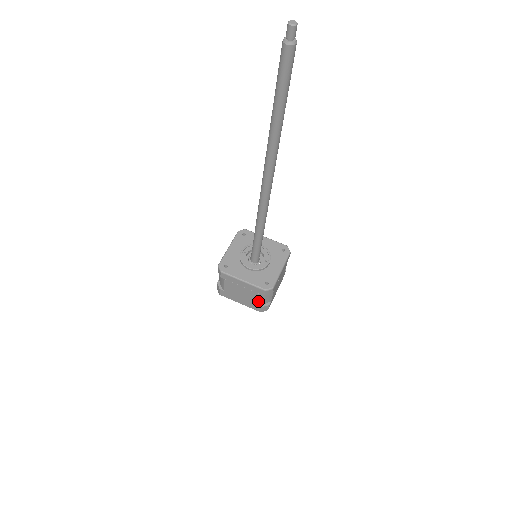
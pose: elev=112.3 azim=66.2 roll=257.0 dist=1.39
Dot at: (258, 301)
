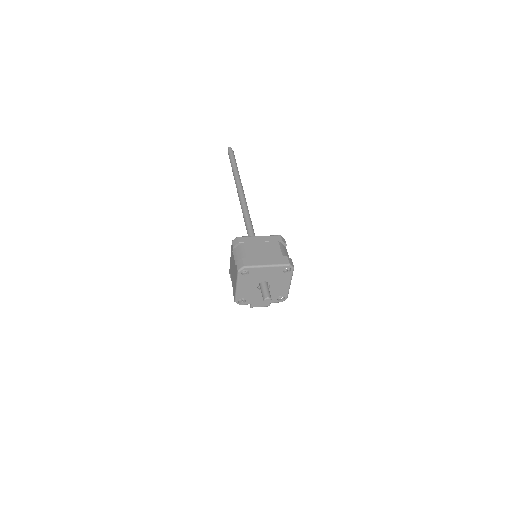
Dot at: (280, 251)
